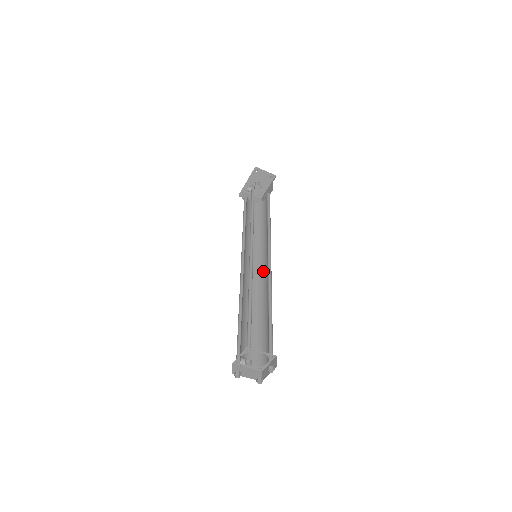
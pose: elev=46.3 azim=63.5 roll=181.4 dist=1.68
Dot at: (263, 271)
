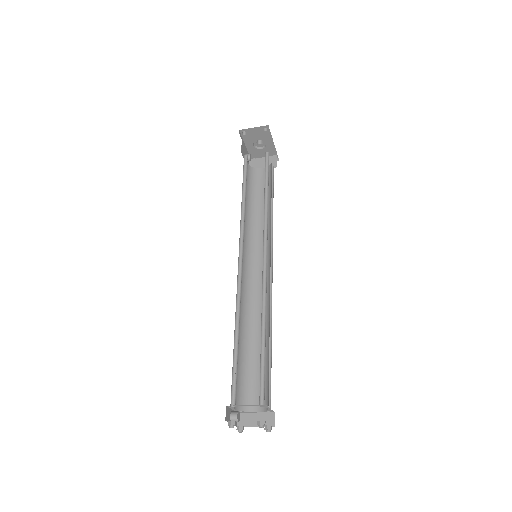
Dot at: (269, 271)
